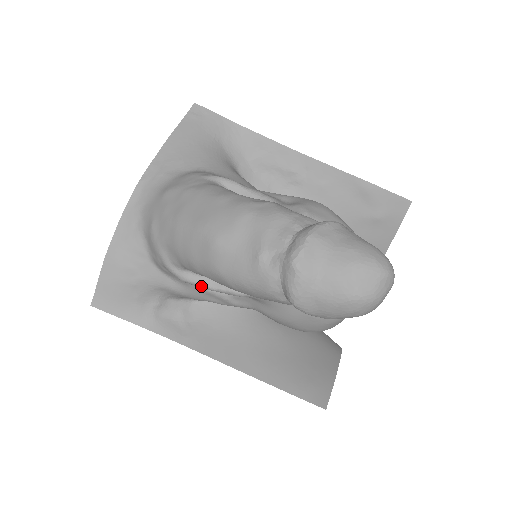
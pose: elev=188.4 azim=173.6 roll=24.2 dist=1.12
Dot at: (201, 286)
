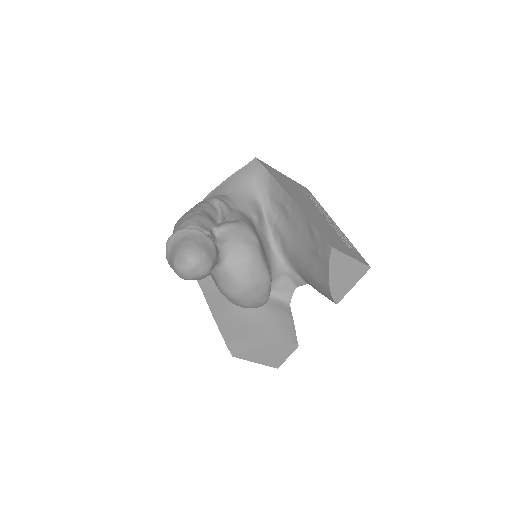
Dot at: occluded
